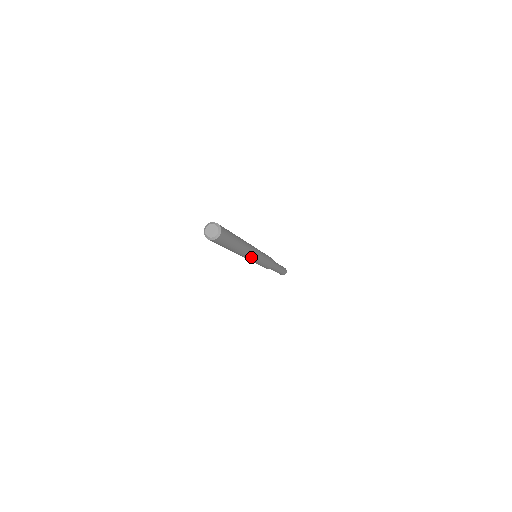
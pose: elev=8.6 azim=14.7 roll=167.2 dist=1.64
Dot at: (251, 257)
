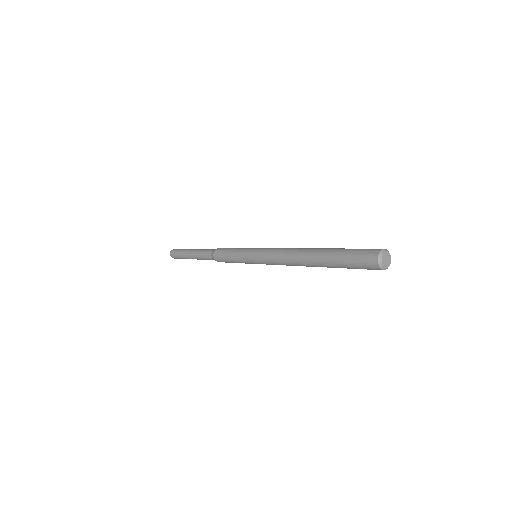
Dot at: (278, 264)
